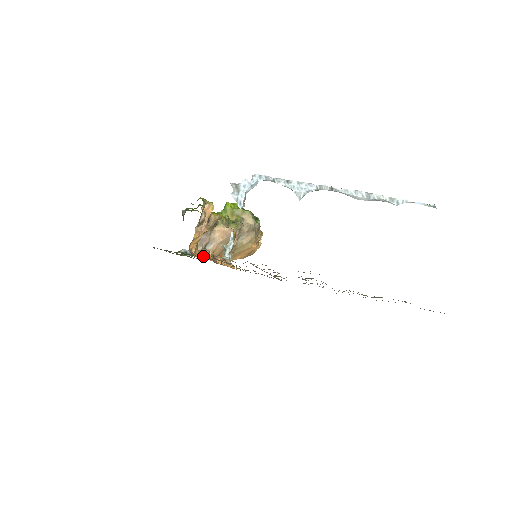
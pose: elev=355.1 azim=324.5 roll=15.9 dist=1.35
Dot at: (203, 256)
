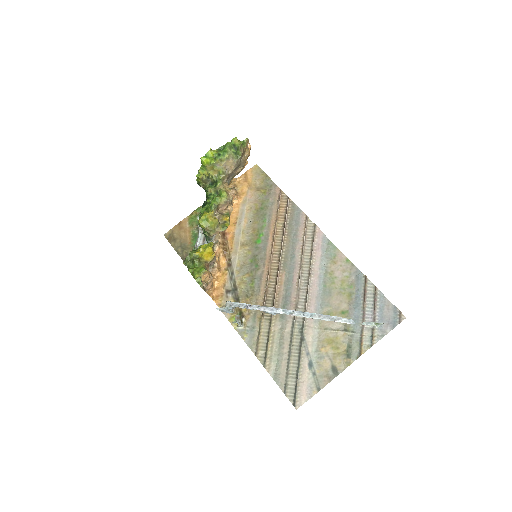
Dot at: (218, 274)
